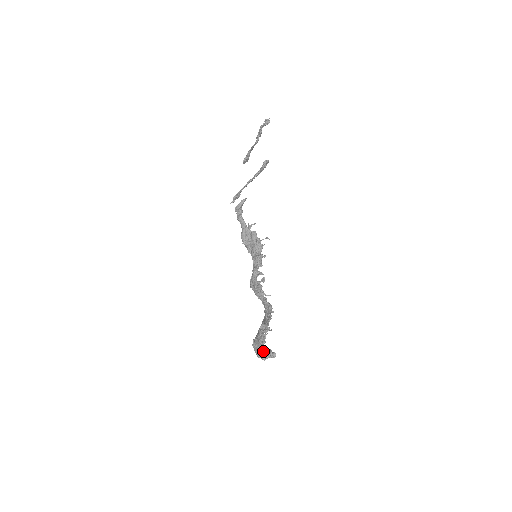
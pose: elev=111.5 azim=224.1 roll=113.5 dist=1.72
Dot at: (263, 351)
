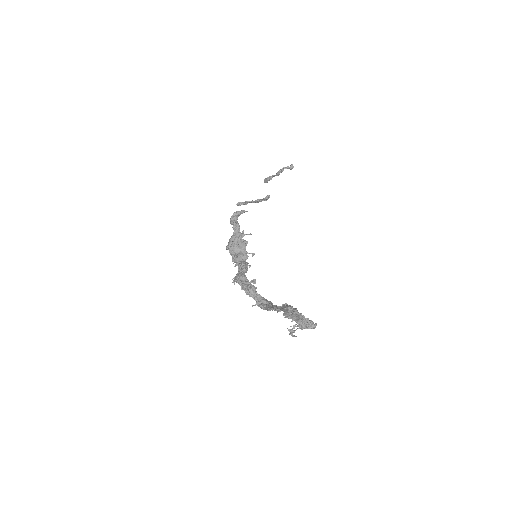
Dot at: (304, 318)
